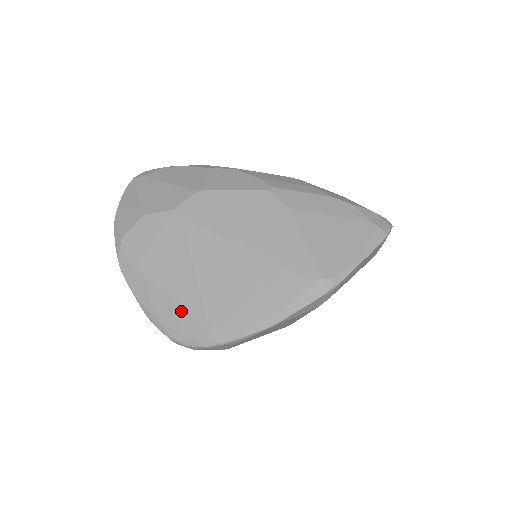
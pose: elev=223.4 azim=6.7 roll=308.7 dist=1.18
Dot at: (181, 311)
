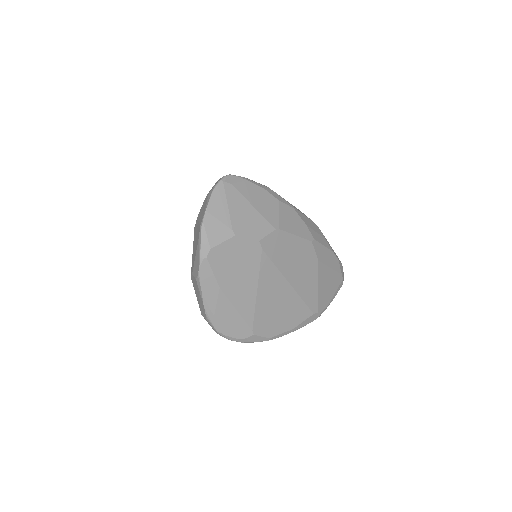
Dot at: (237, 318)
